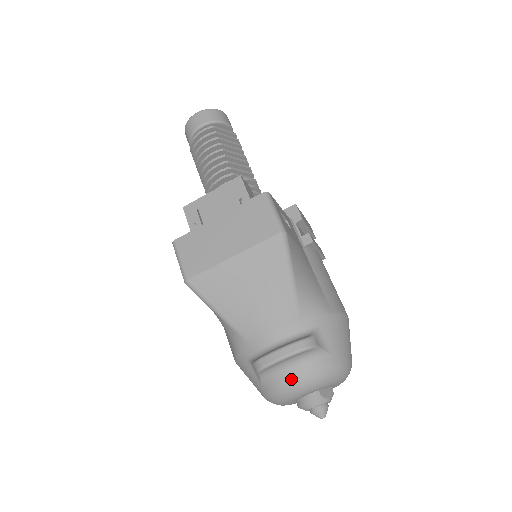
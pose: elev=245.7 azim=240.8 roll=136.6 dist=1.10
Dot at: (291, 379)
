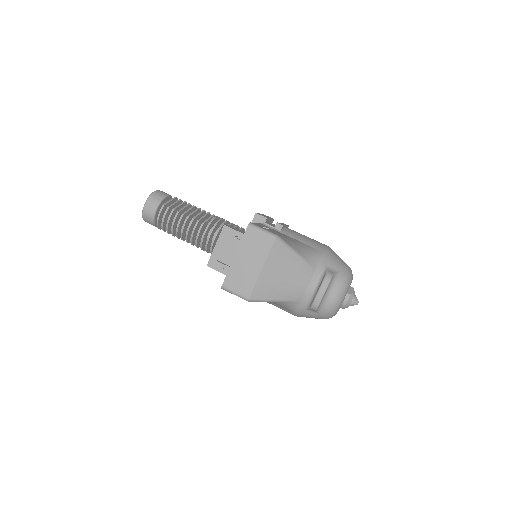
Dot at: (333, 299)
